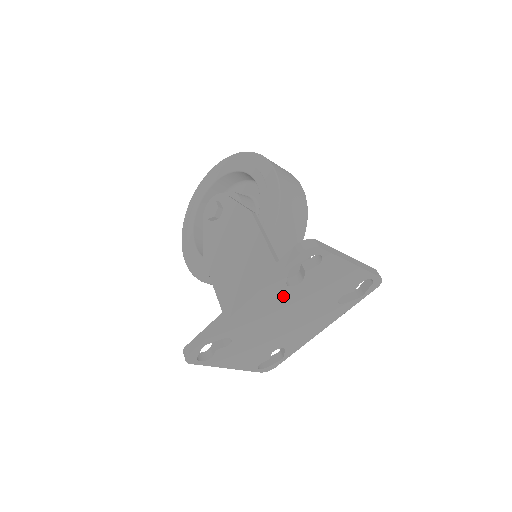
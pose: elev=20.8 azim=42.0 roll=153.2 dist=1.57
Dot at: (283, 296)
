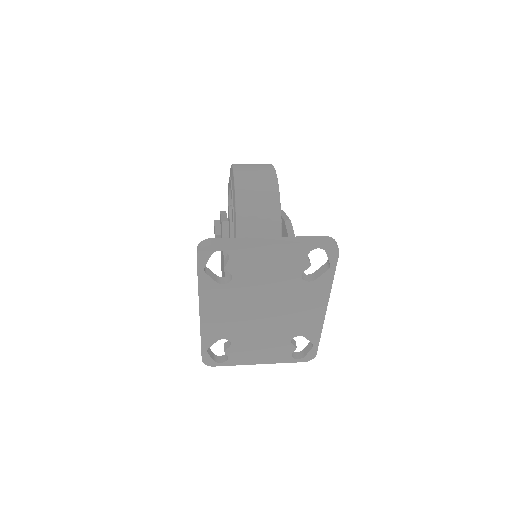
Dot at: (230, 293)
